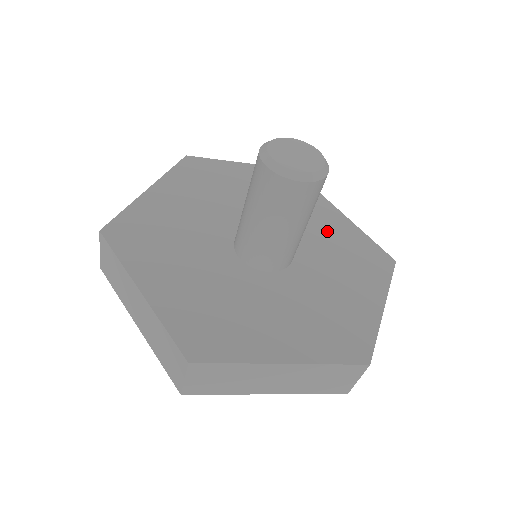
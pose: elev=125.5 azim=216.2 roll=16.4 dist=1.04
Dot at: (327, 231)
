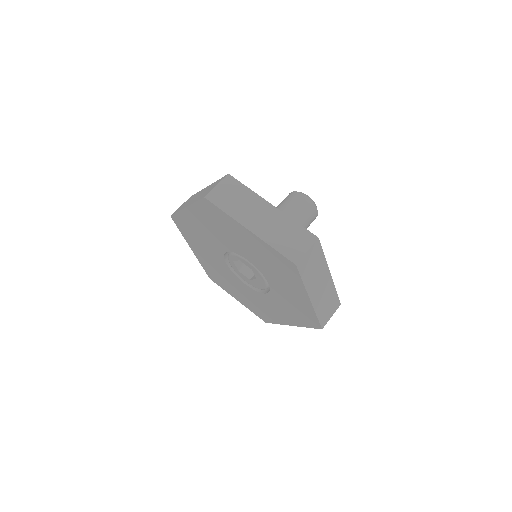
Dot at: occluded
